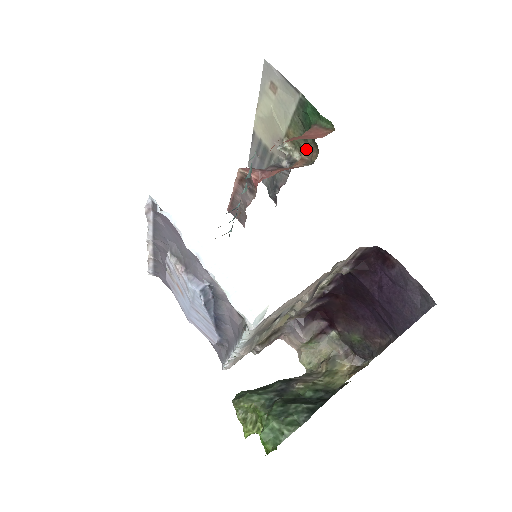
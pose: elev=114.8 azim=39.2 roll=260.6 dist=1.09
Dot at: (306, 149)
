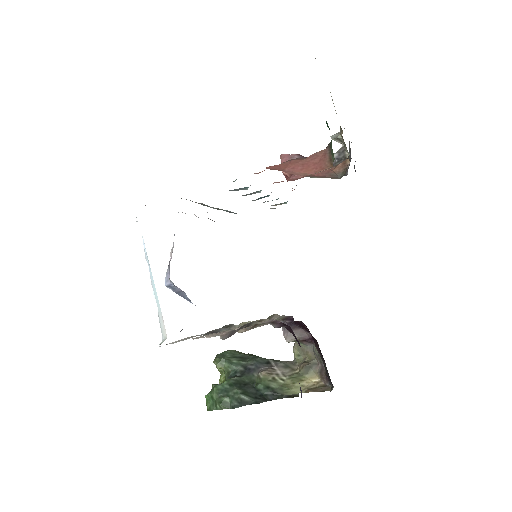
Dot at: occluded
